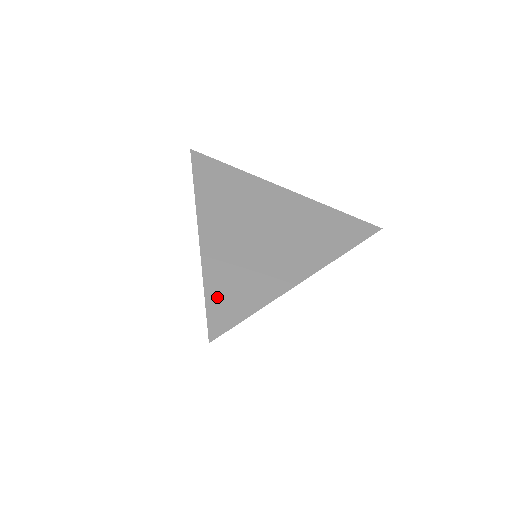
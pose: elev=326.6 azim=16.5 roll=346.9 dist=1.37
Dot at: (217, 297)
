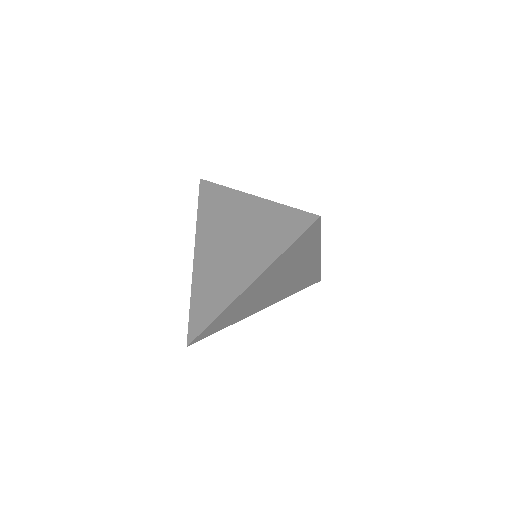
Dot at: (195, 311)
